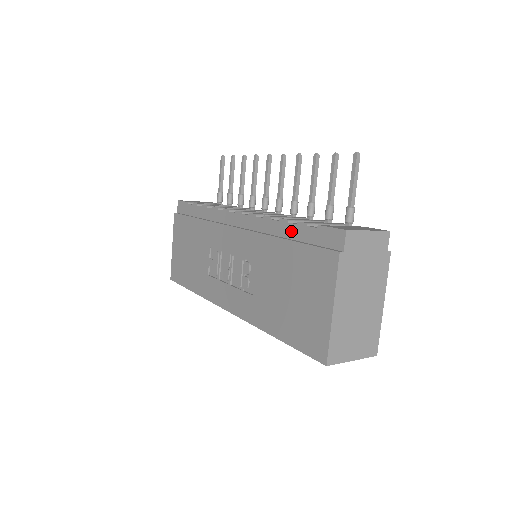
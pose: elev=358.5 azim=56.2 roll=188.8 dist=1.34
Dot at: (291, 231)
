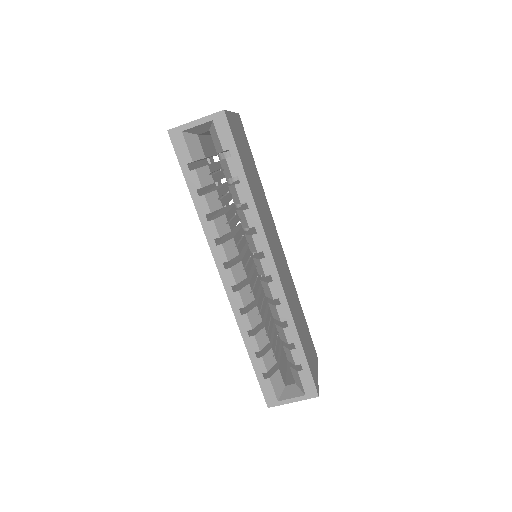
Dot at: occluded
